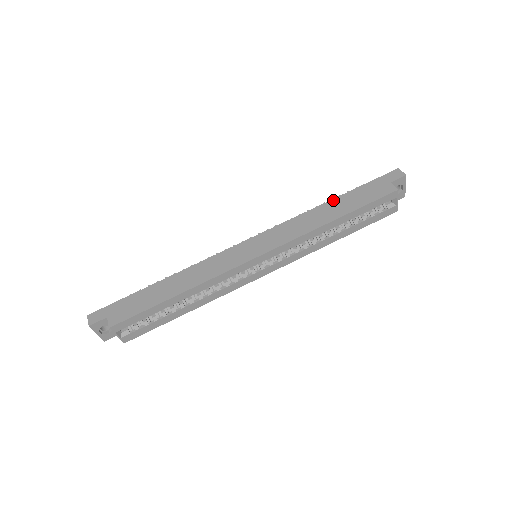
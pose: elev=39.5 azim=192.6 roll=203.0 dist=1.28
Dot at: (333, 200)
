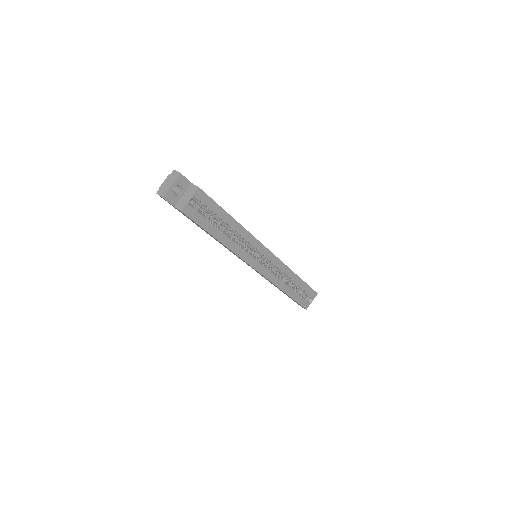
Dot at: occluded
